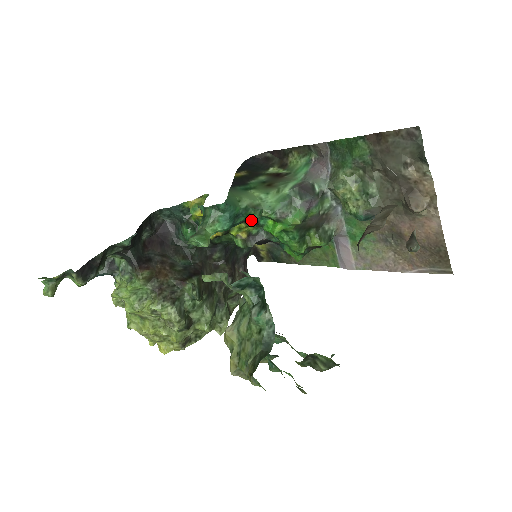
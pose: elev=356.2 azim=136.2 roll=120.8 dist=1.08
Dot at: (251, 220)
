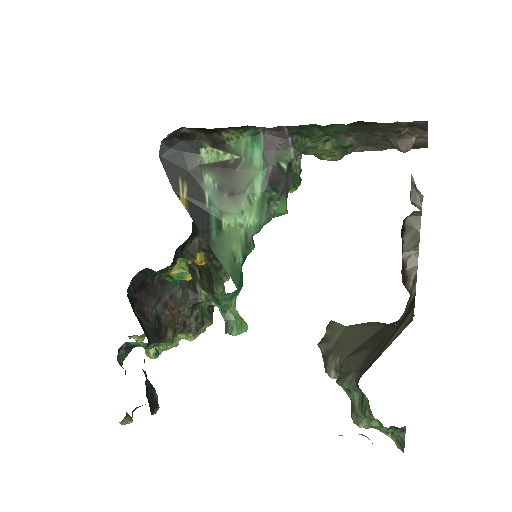
Dot at: occluded
